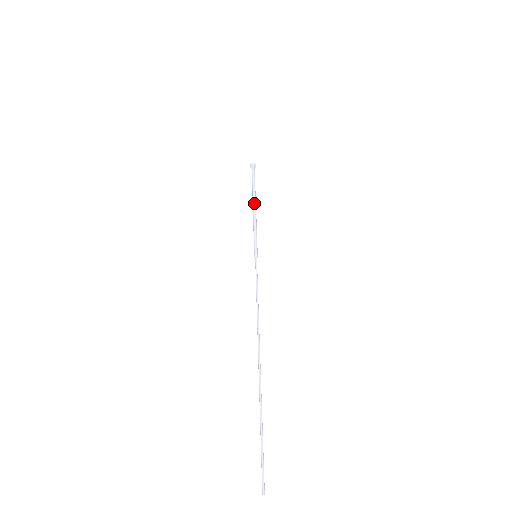
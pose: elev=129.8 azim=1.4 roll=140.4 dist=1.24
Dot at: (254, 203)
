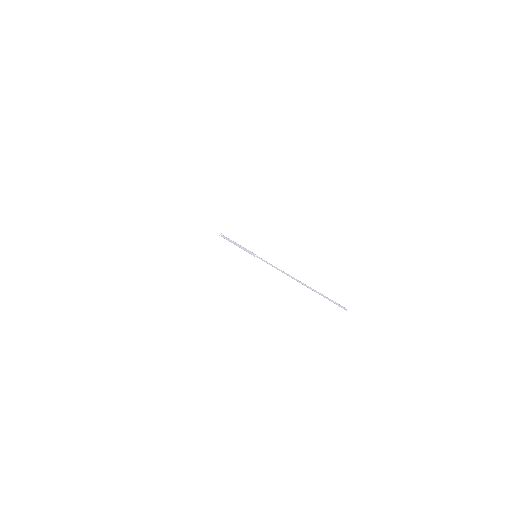
Dot at: (235, 243)
